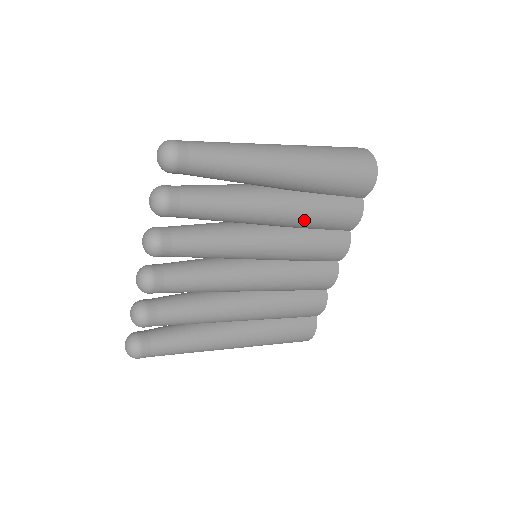
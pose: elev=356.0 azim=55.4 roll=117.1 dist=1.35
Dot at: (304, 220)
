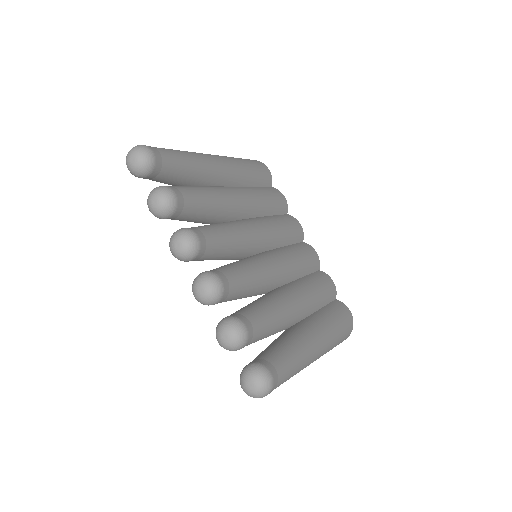
Dot at: (259, 202)
